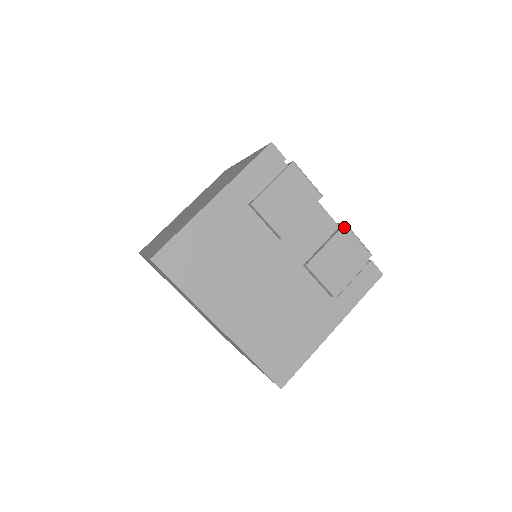
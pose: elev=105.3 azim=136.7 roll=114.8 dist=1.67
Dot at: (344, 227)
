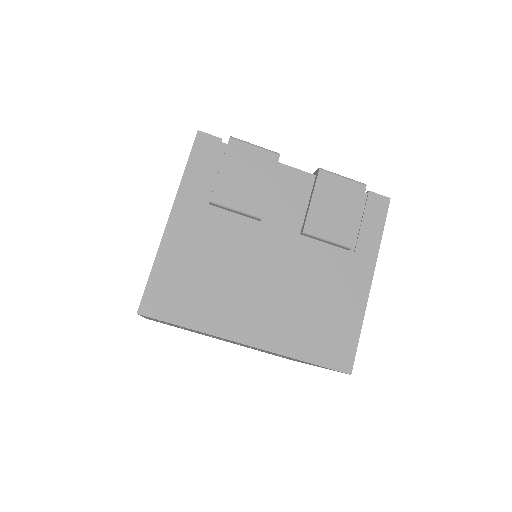
Dot at: (320, 173)
